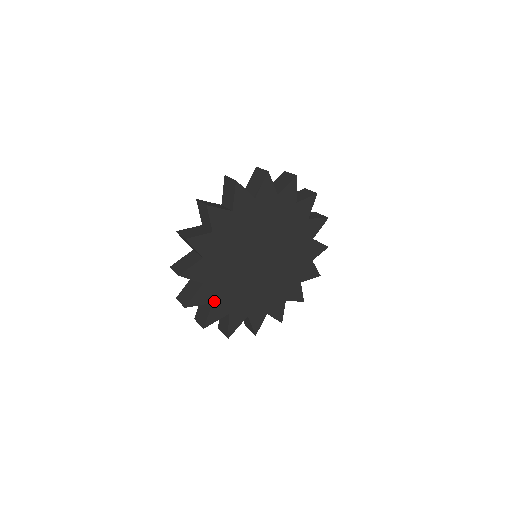
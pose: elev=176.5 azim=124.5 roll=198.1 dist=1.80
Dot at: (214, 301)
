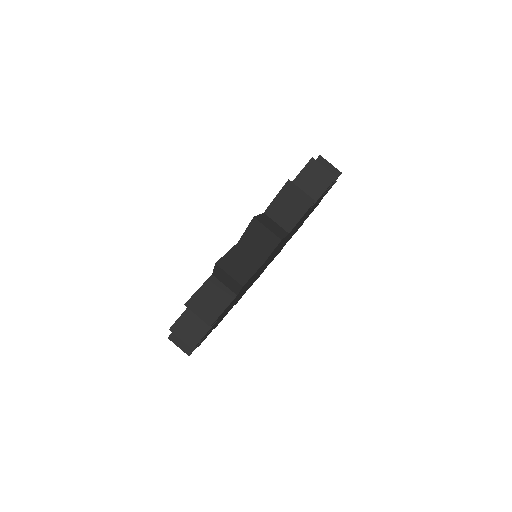
Dot at: occluded
